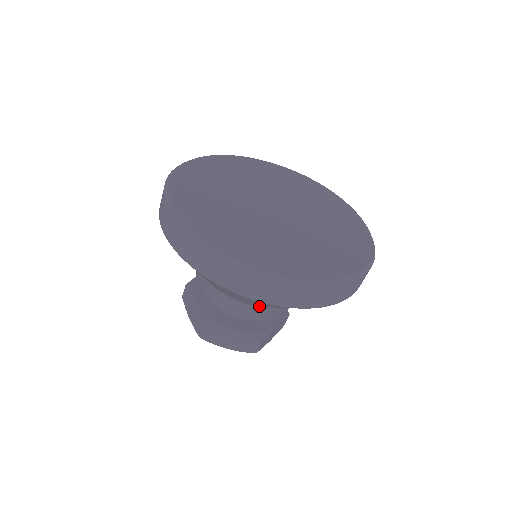
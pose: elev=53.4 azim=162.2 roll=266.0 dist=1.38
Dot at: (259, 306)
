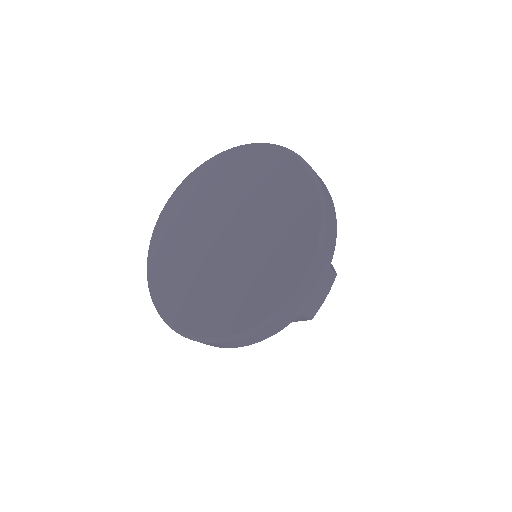
Dot at: occluded
